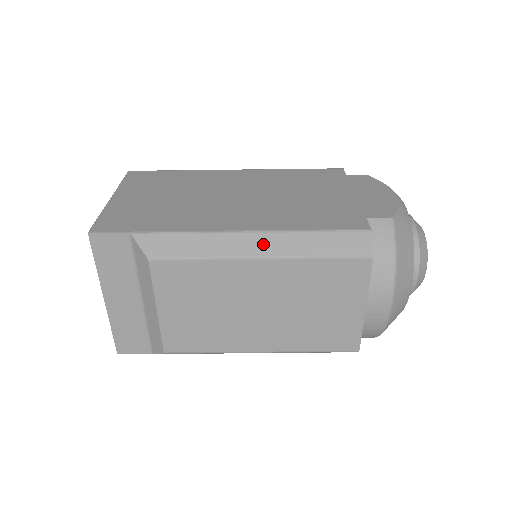
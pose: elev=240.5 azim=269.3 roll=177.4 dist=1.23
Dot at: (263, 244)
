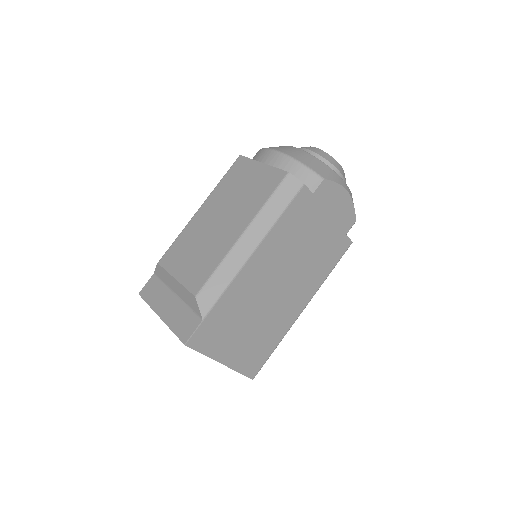
Dot at: occluded
